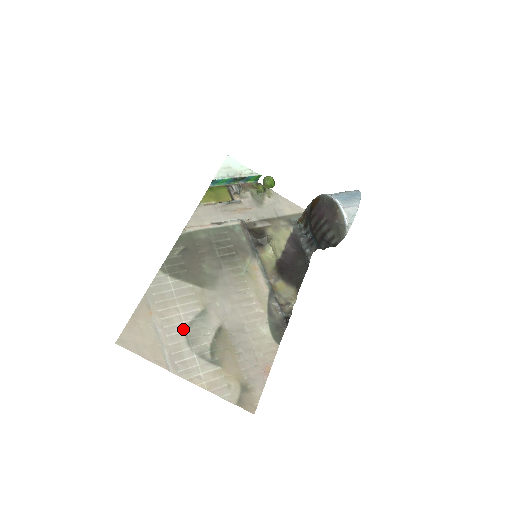
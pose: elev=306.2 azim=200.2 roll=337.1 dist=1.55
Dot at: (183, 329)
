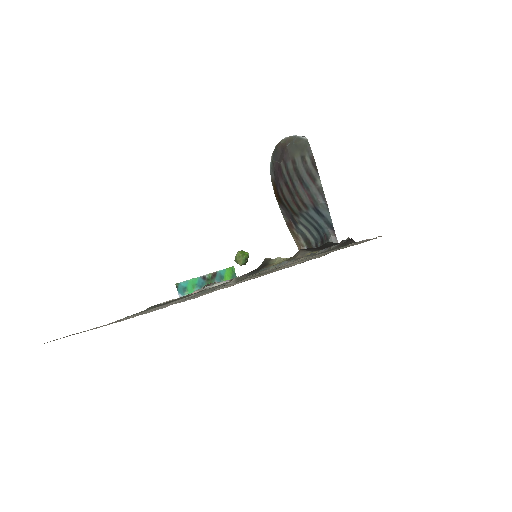
Dot at: occluded
